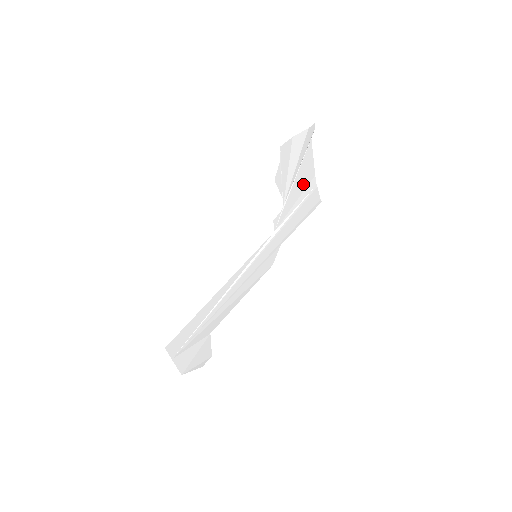
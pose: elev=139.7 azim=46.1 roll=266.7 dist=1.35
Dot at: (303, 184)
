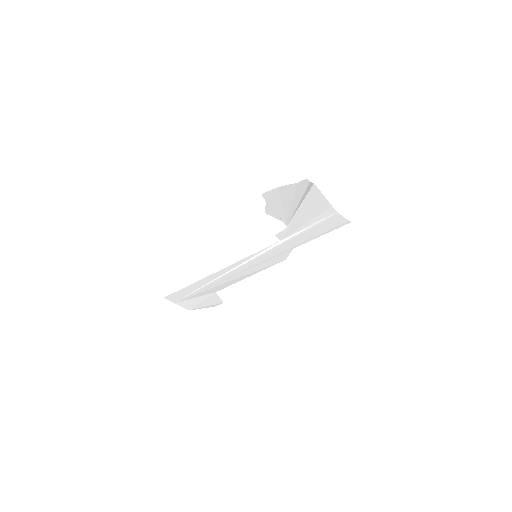
Dot at: (314, 212)
